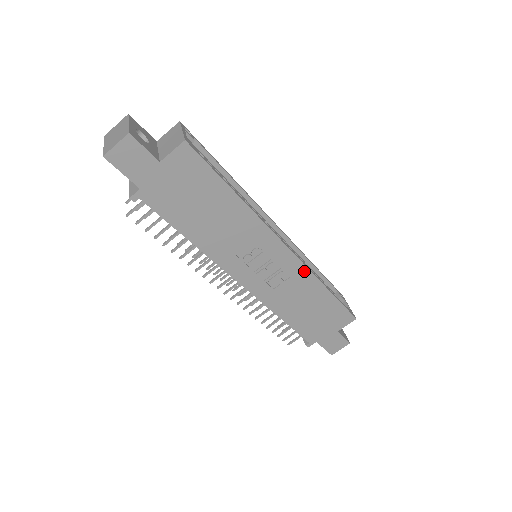
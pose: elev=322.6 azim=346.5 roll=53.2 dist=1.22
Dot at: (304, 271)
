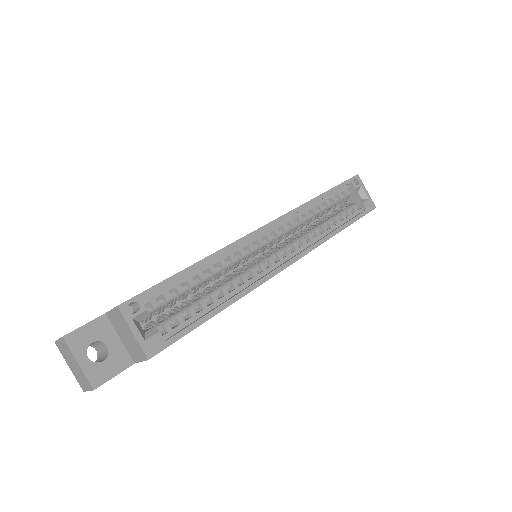
Dot at: (311, 250)
